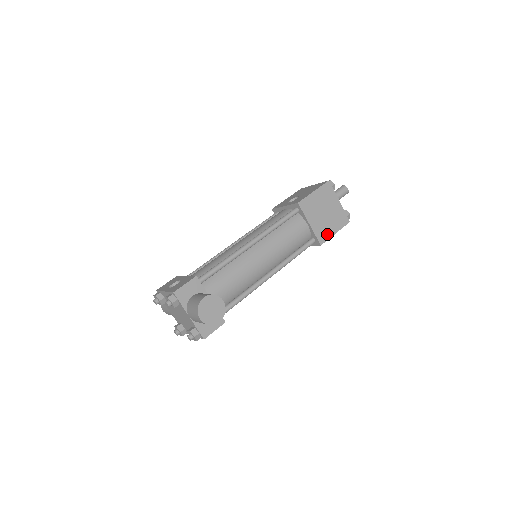
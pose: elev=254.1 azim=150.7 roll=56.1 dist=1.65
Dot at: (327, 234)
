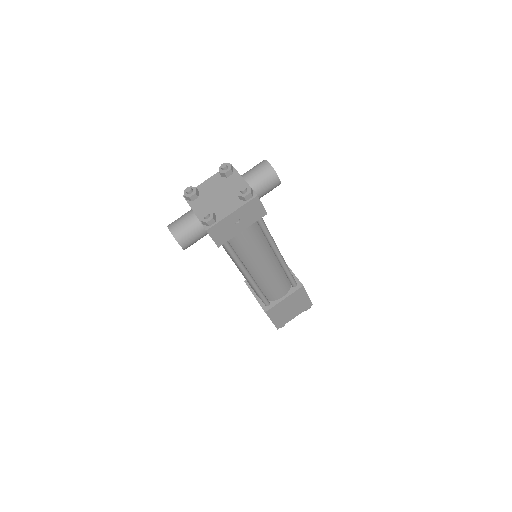
Dot at: occluded
